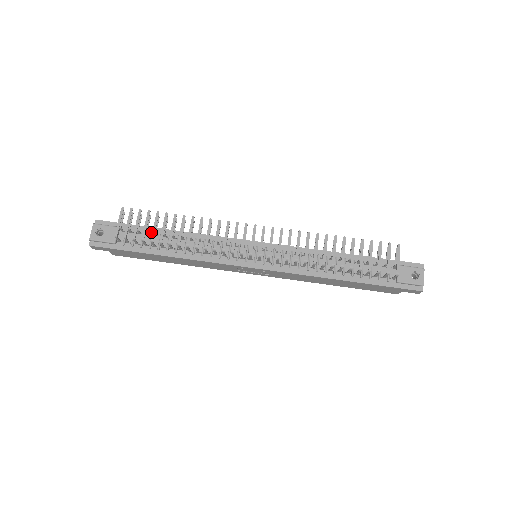
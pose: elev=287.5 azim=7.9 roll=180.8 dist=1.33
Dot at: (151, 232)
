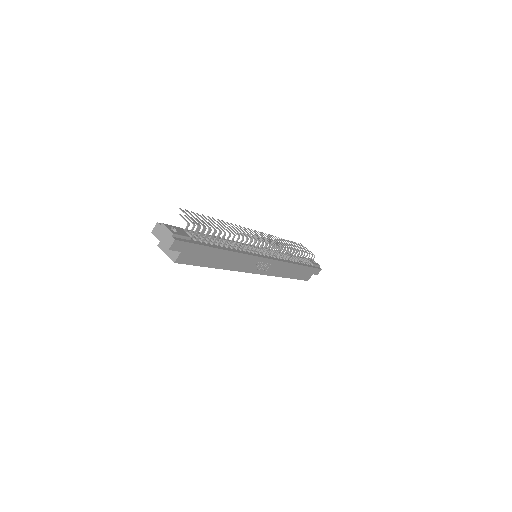
Dot at: occluded
